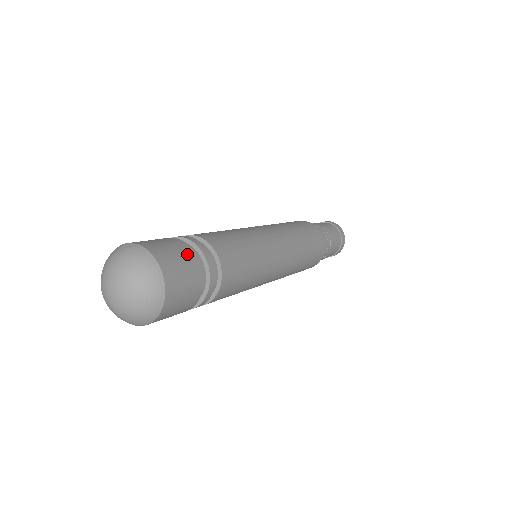
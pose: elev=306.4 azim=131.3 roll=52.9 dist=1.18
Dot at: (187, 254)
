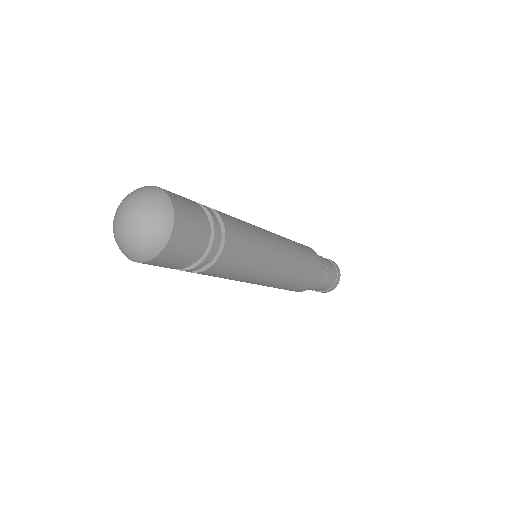
Dot at: (200, 216)
